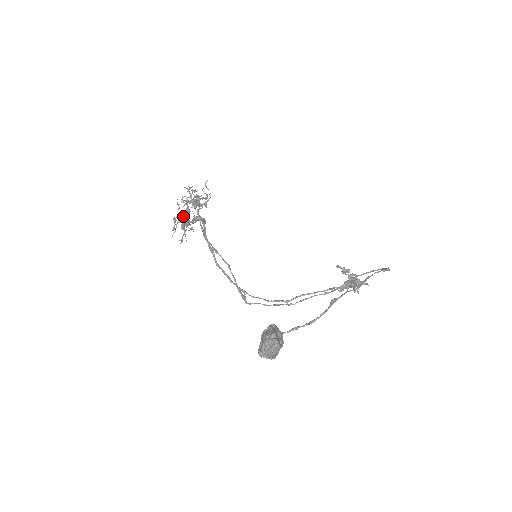
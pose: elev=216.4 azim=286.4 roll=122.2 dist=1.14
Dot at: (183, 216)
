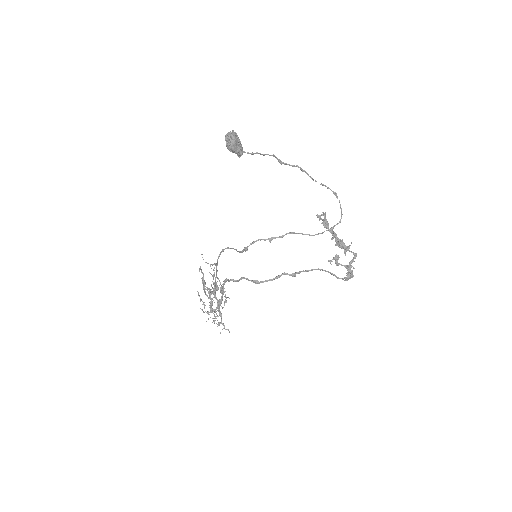
Dot at: occluded
